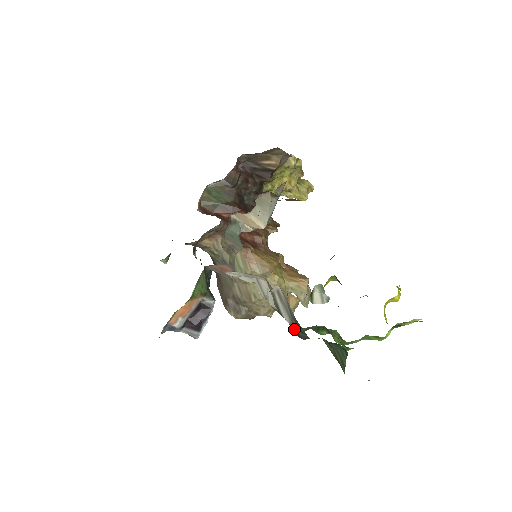
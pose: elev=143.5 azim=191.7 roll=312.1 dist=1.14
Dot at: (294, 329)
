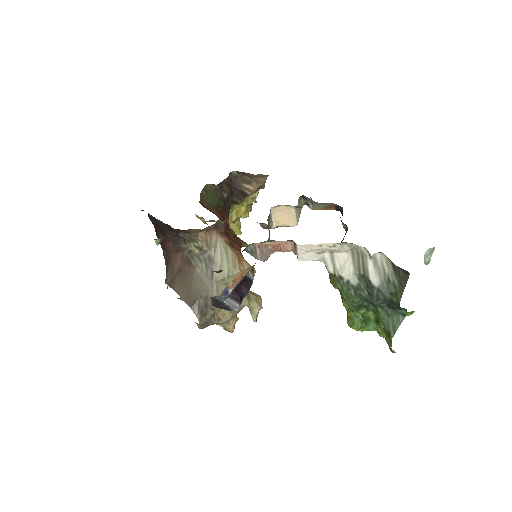
Dot at: (379, 291)
